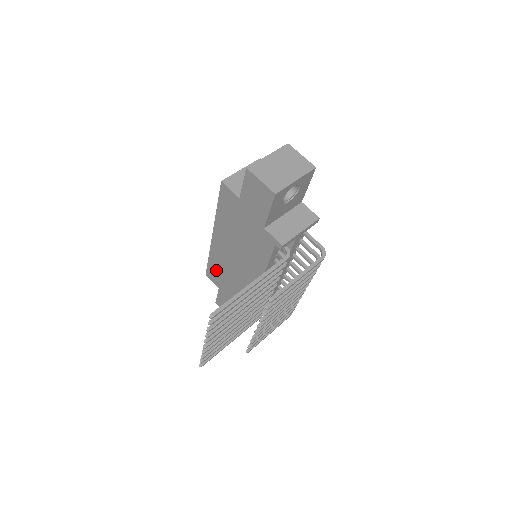
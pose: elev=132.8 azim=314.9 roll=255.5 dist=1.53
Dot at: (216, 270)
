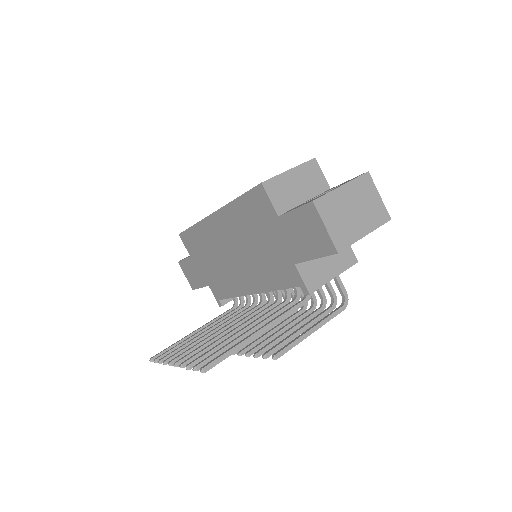
Dot at: (197, 242)
